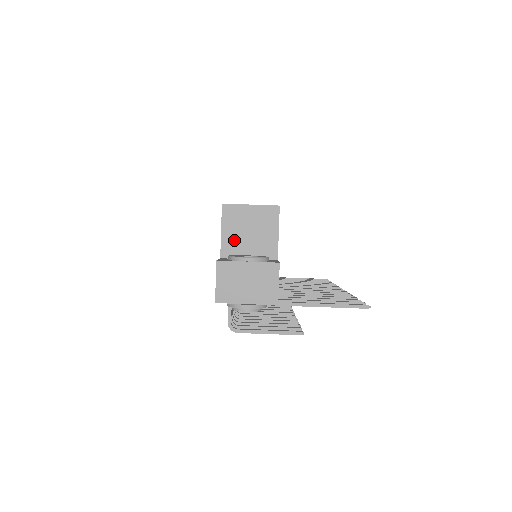
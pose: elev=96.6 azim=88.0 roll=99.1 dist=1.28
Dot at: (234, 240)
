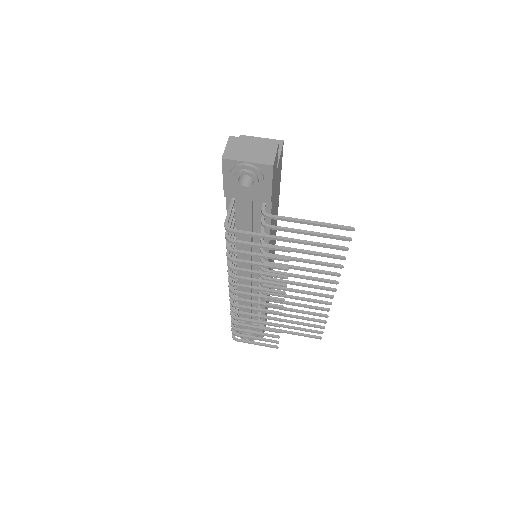
Dot at: occluded
